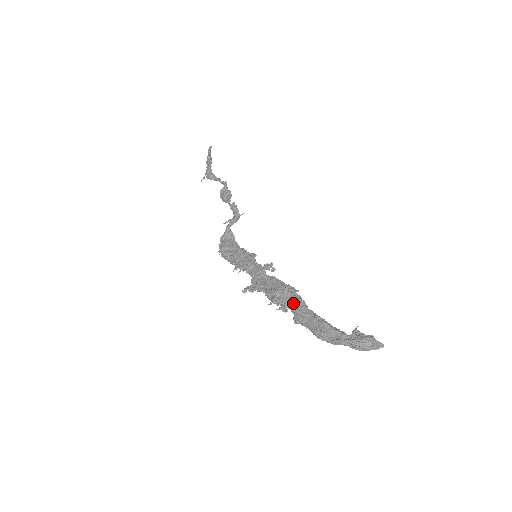
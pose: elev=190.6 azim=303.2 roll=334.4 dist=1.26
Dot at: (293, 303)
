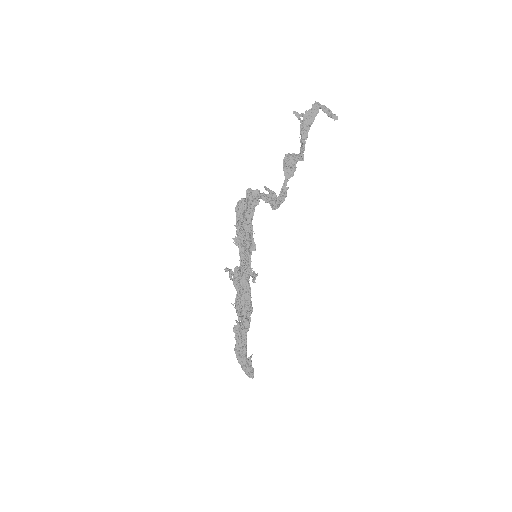
Dot at: occluded
